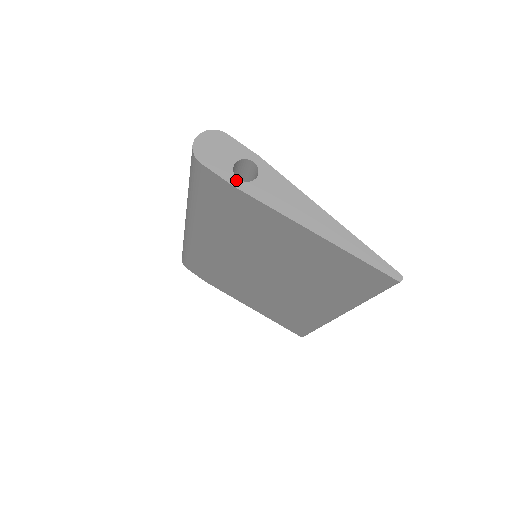
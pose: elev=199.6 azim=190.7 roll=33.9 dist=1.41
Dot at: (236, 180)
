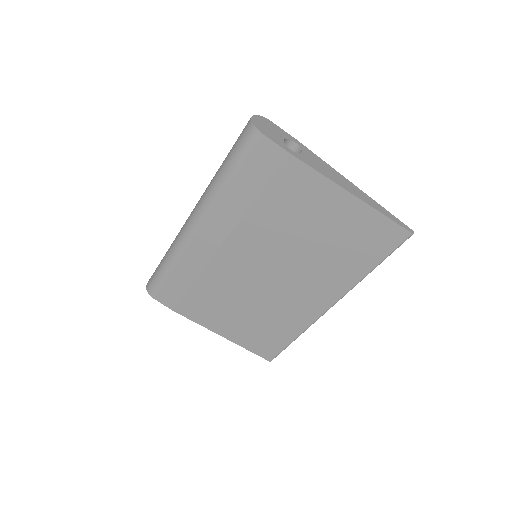
Dot at: (290, 150)
